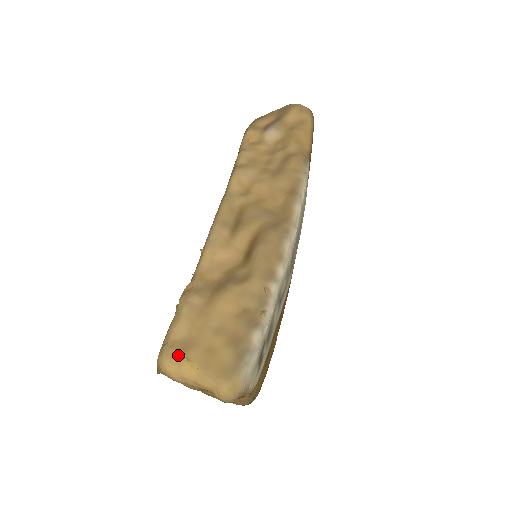
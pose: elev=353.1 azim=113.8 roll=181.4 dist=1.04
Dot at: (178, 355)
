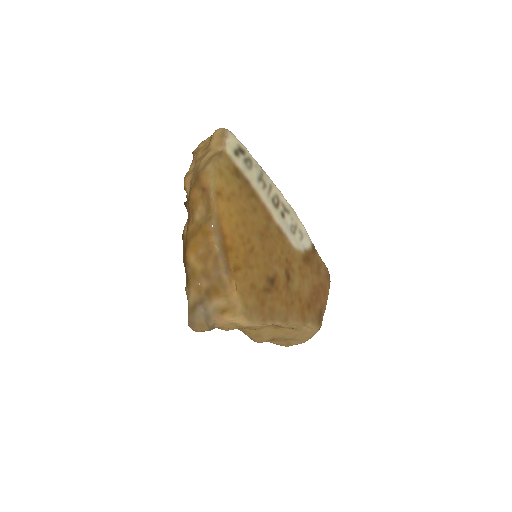
Dot at: occluded
